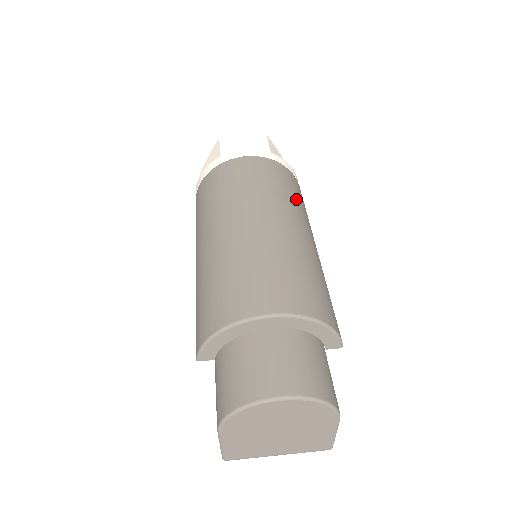
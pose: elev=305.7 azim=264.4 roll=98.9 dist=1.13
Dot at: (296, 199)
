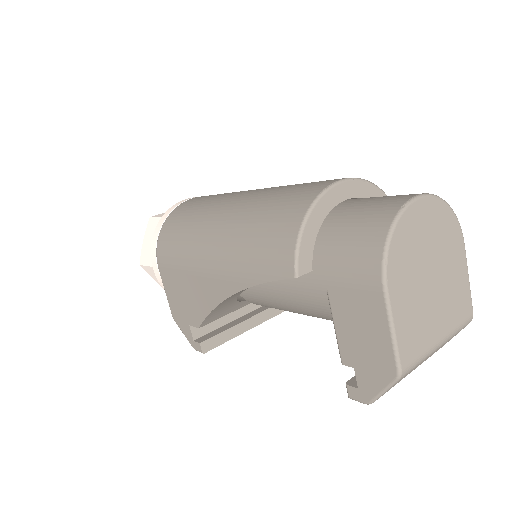
Dot at: occluded
